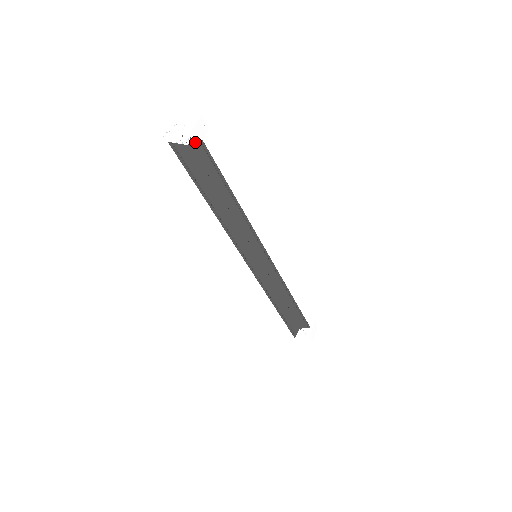
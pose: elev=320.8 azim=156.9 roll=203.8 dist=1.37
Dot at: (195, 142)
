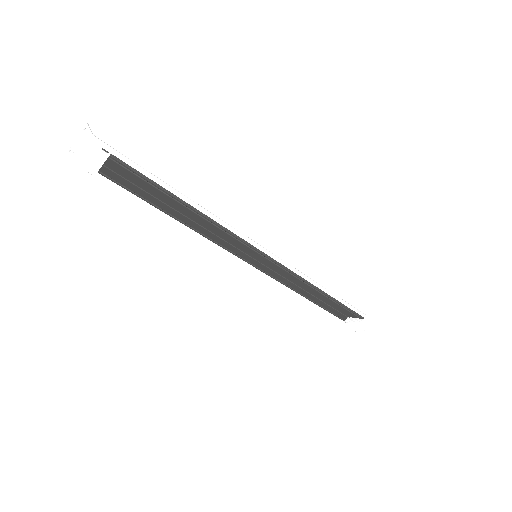
Dot at: (85, 174)
